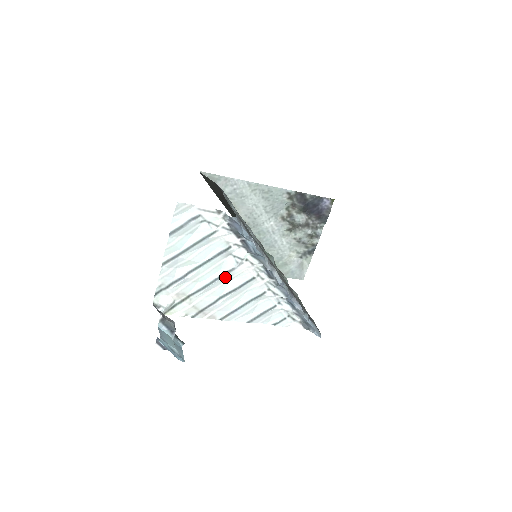
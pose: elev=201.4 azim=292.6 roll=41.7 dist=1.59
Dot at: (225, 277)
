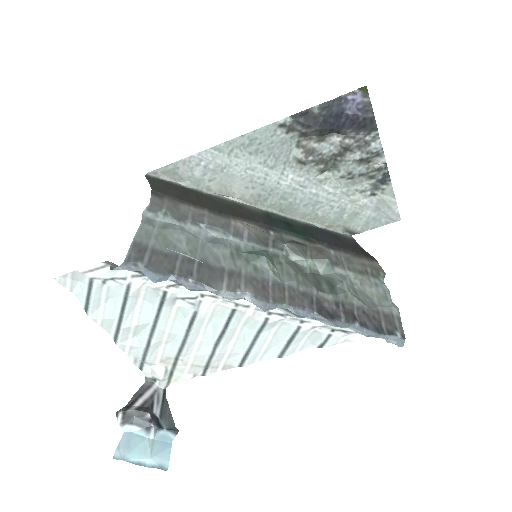
Dot at: (196, 324)
